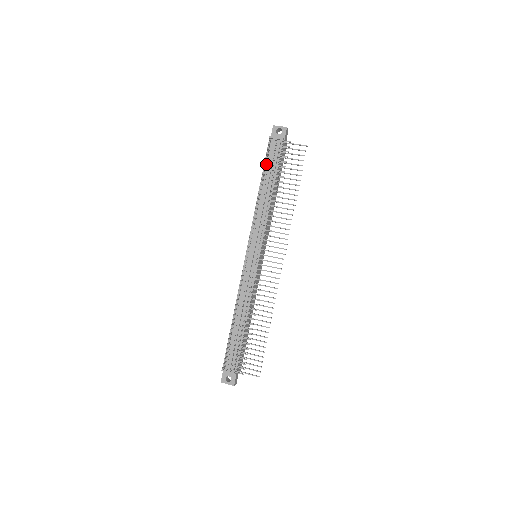
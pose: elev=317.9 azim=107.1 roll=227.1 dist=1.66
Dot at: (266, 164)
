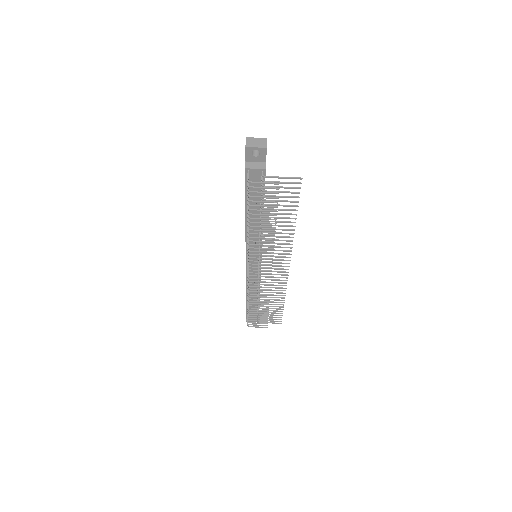
Dot at: occluded
